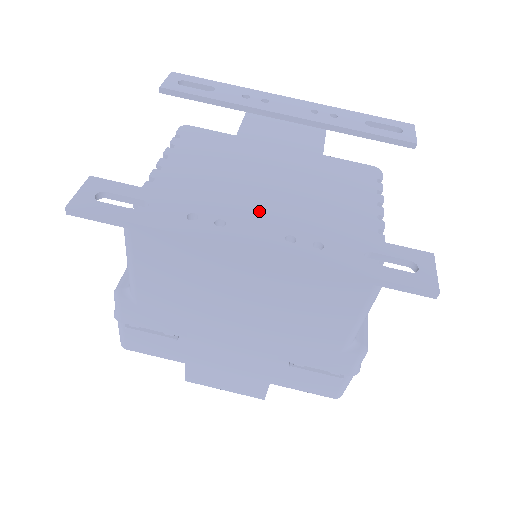
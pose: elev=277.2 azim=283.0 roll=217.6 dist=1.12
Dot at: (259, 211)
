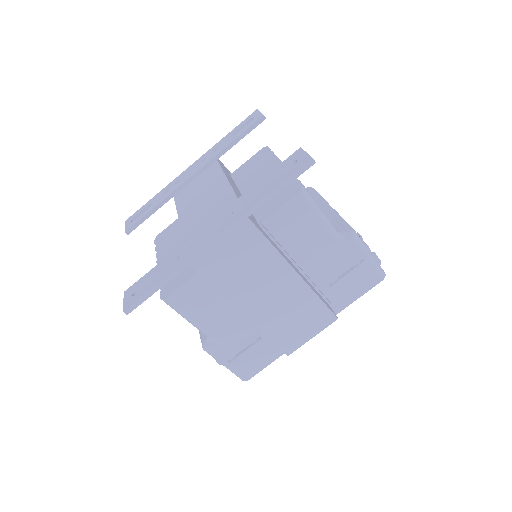
Dot at: occluded
